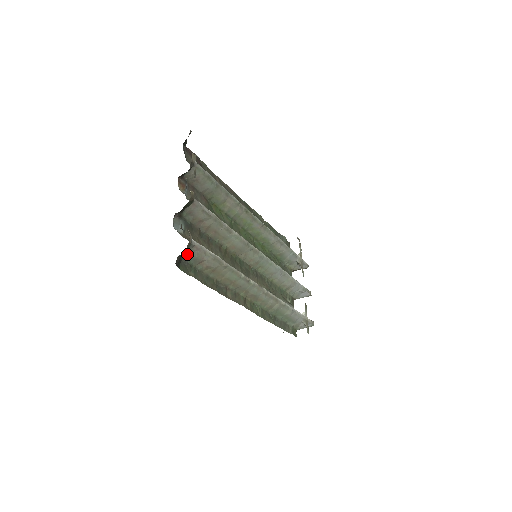
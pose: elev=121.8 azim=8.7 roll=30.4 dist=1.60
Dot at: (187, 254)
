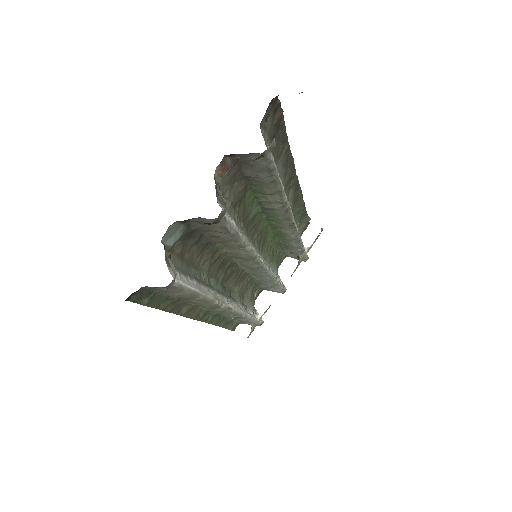
Dot at: (154, 287)
